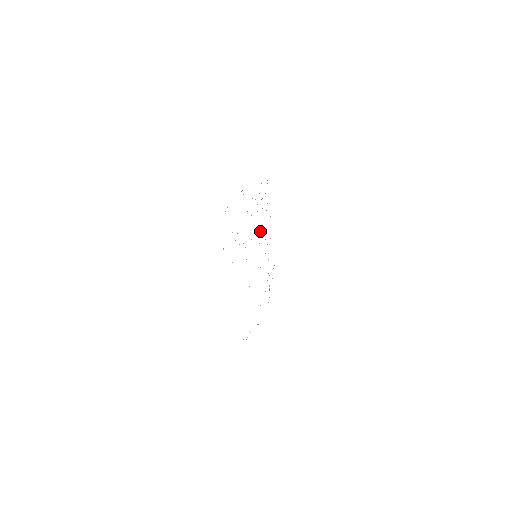
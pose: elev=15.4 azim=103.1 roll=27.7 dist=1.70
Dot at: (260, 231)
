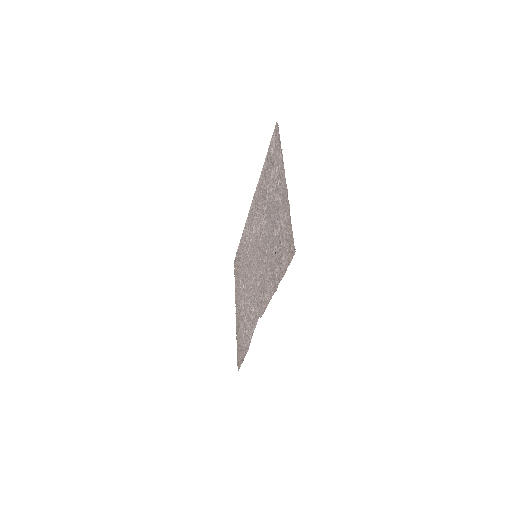
Dot at: (247, 261)
